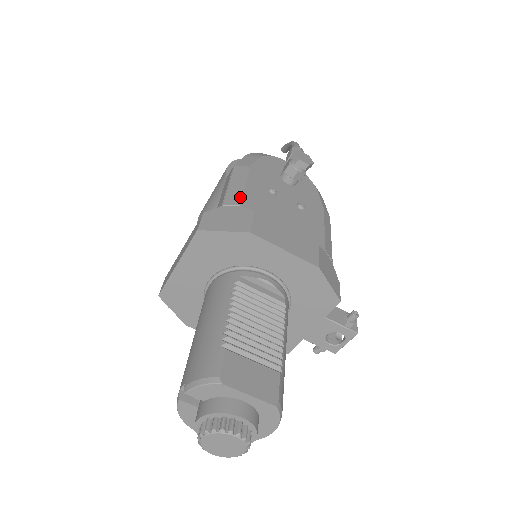
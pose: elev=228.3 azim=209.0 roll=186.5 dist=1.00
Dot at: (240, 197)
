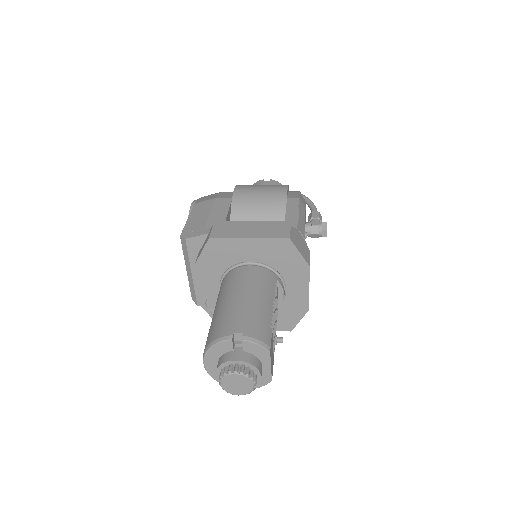
Dot at: (304, 231)
